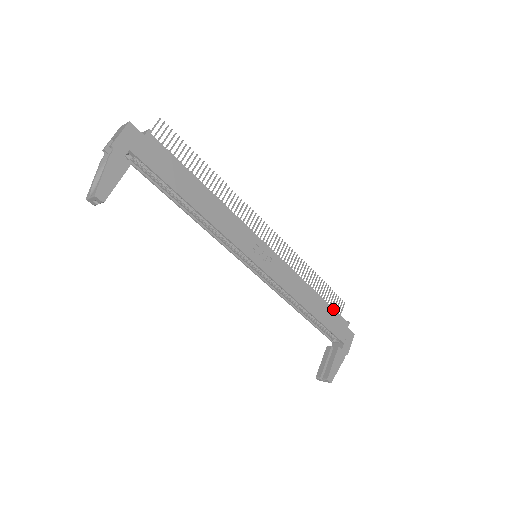
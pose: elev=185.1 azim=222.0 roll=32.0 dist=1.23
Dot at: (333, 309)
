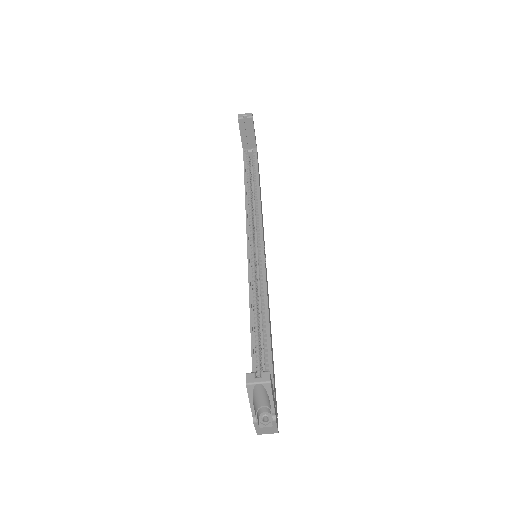
Dot at: (274, 374)
